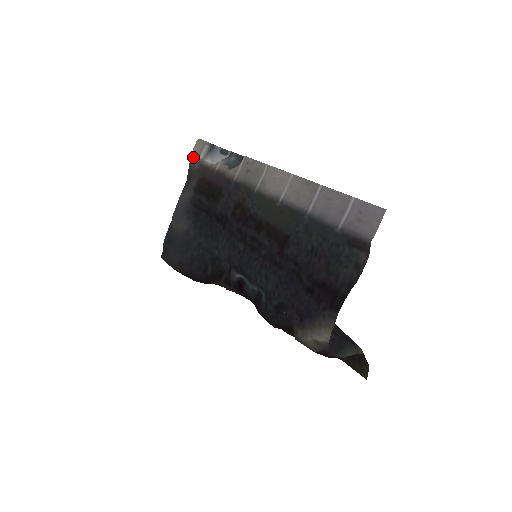
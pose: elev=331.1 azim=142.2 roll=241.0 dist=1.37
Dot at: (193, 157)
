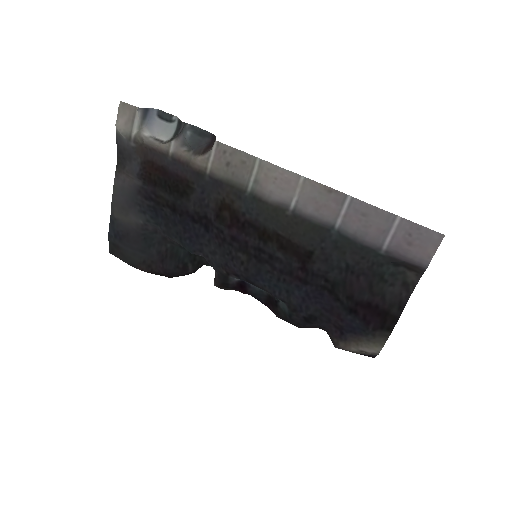
Dot at: (122, 131)
